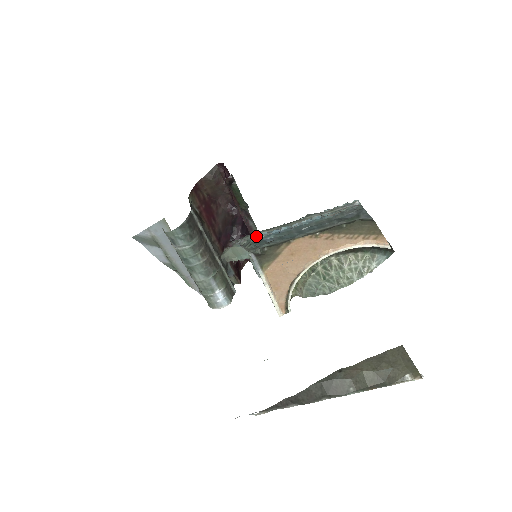
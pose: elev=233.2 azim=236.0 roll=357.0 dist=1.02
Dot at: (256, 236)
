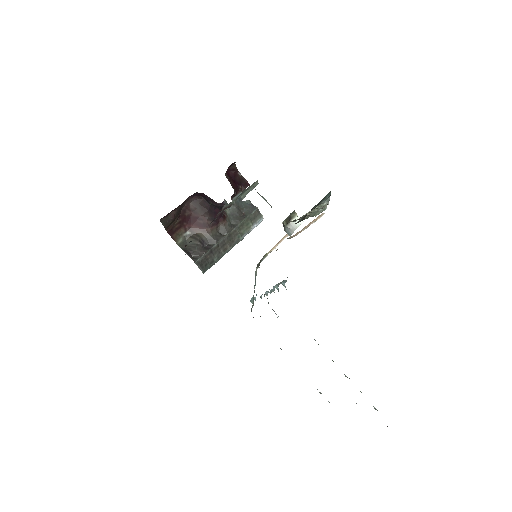
Dot at: (253, 297)
